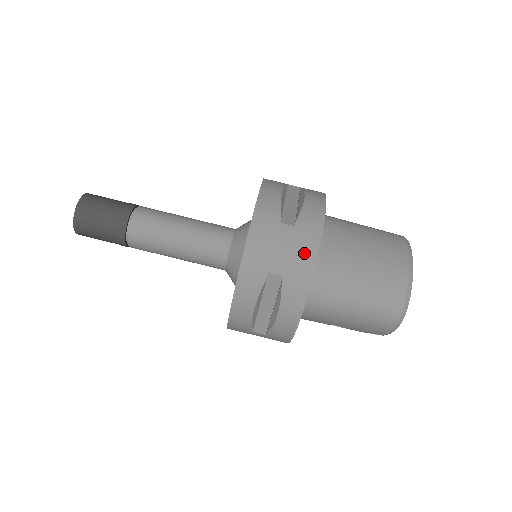
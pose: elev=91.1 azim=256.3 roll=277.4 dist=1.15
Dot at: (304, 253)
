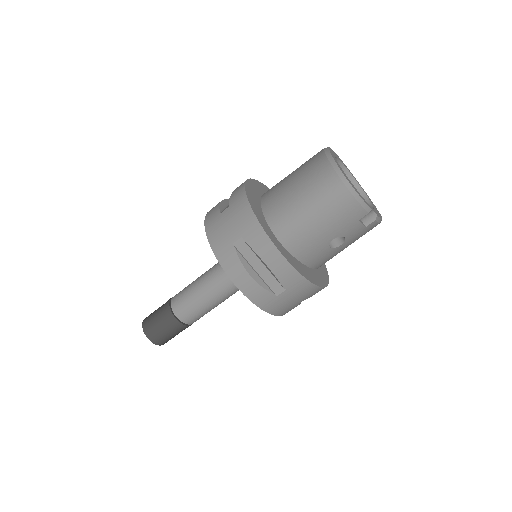
Dot at: (242, 213)
